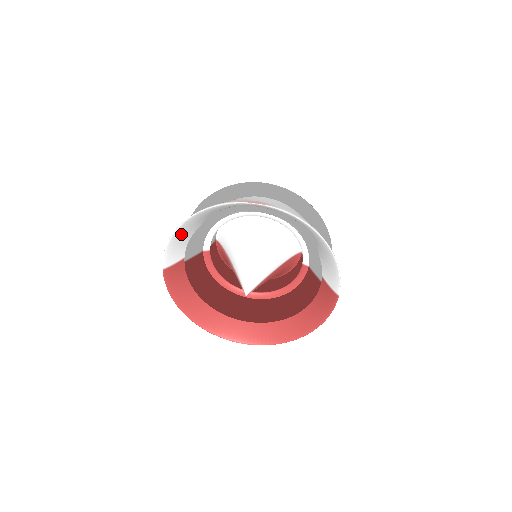
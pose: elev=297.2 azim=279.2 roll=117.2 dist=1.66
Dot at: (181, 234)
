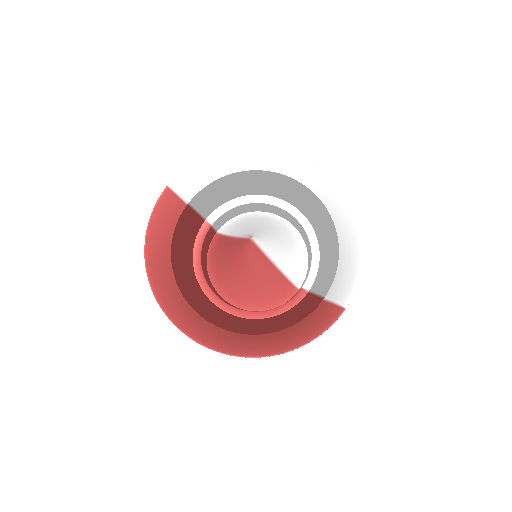
Dot at: (213, 165)
